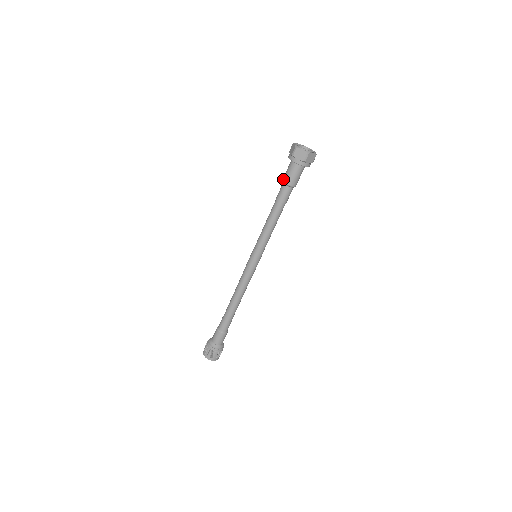
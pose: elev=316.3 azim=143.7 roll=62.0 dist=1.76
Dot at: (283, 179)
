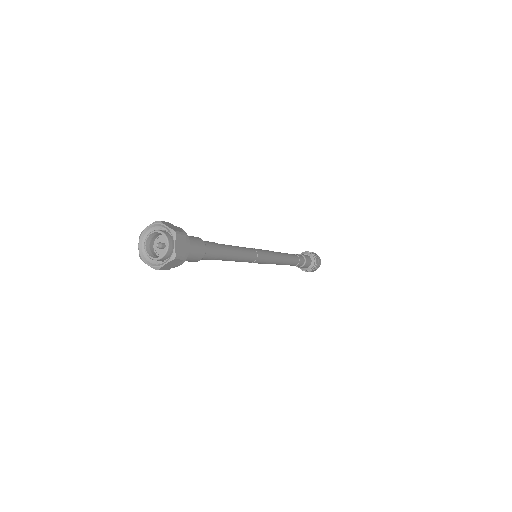
Dot at: occluded
